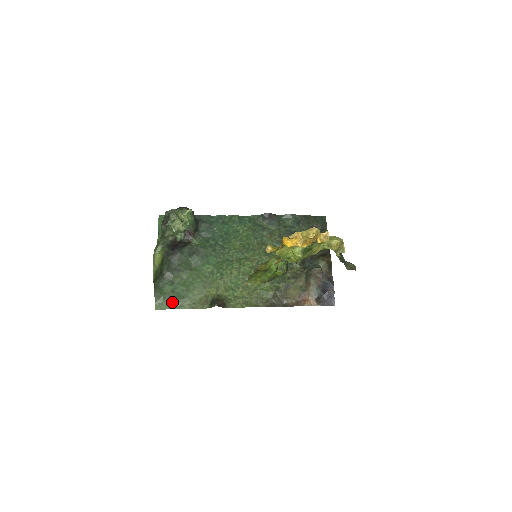
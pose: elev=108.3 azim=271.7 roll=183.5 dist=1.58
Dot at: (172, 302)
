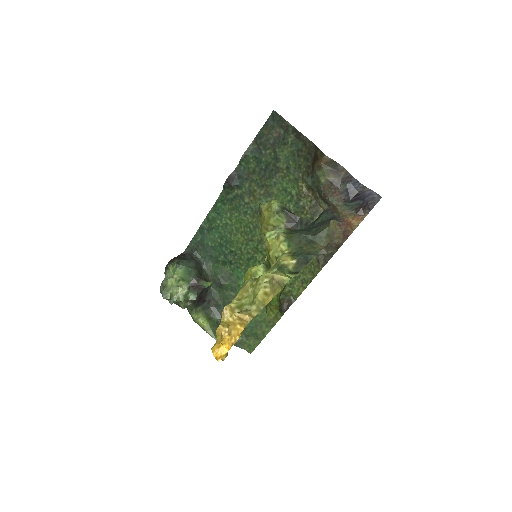
Dot at: (254, 337)
